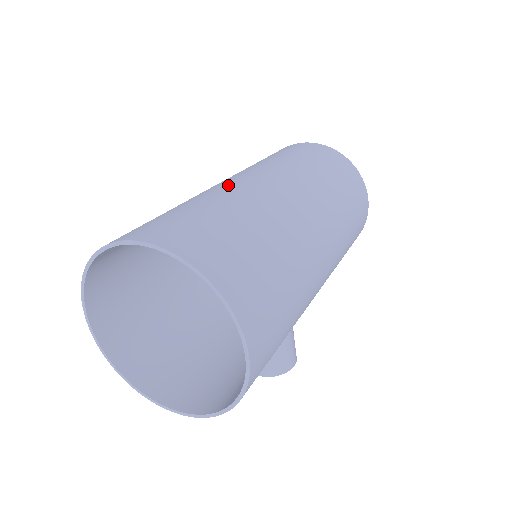
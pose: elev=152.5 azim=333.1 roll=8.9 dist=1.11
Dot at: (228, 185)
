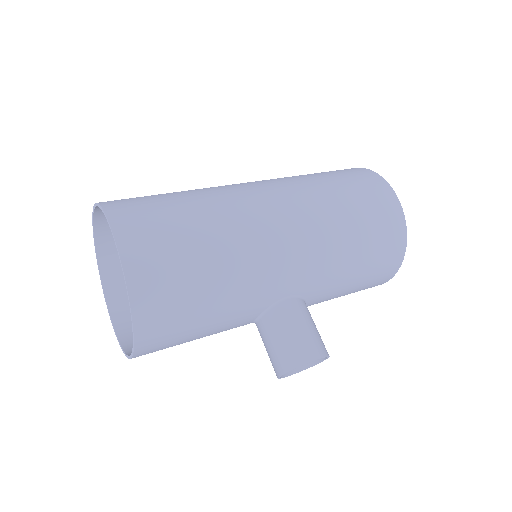
Dot at: occluded
